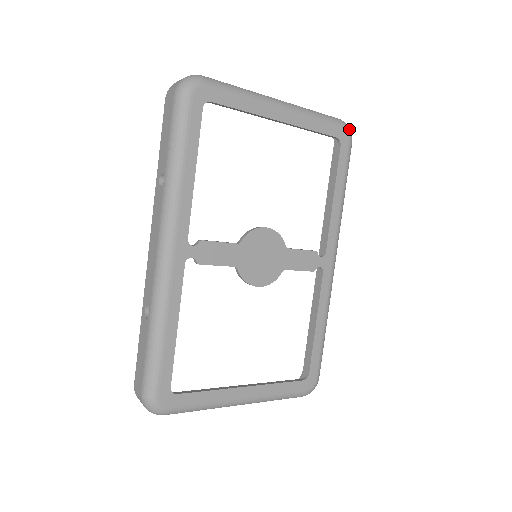
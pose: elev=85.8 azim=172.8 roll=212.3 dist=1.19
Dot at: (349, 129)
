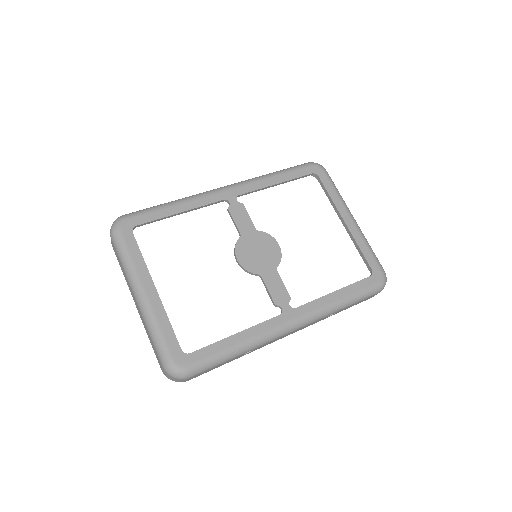
Dot at: (385, 279)
